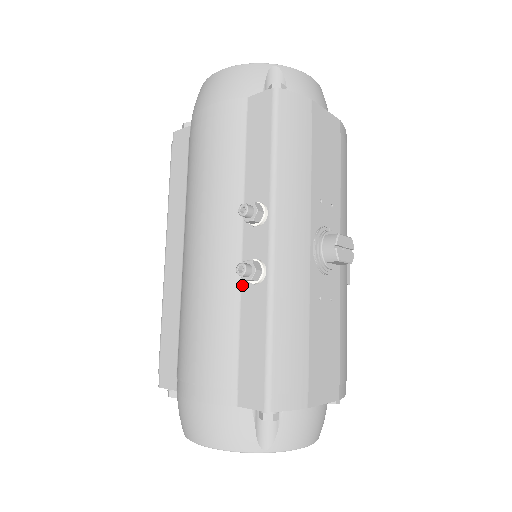
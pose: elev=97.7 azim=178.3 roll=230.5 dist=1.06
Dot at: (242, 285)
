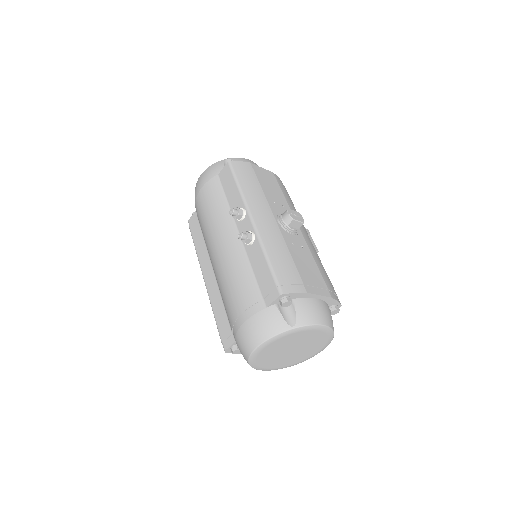
Dot at: (246, 250)
